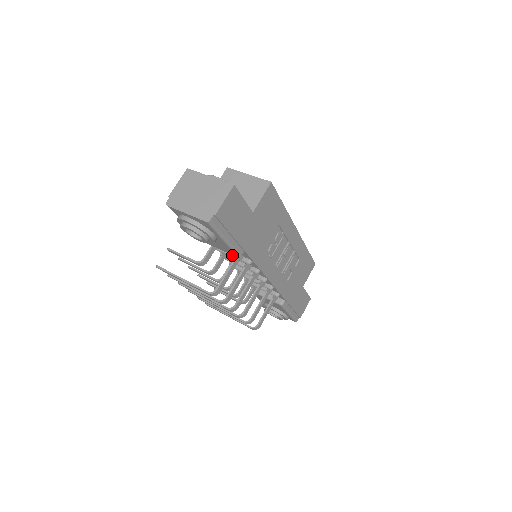
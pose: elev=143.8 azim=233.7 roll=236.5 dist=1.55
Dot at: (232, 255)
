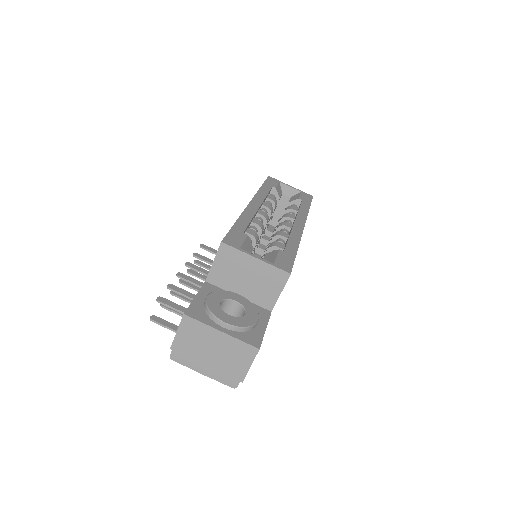
Dot at: occluded
